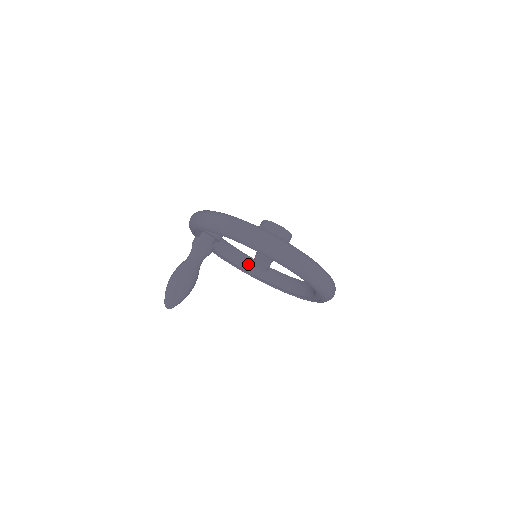
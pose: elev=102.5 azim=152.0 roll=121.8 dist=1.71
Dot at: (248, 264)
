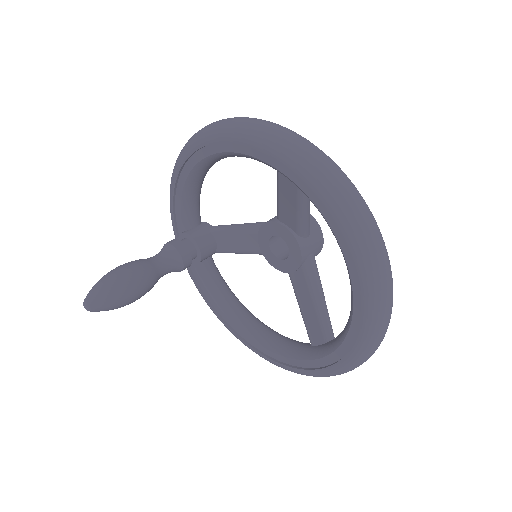
Dot at: (303, 347)
